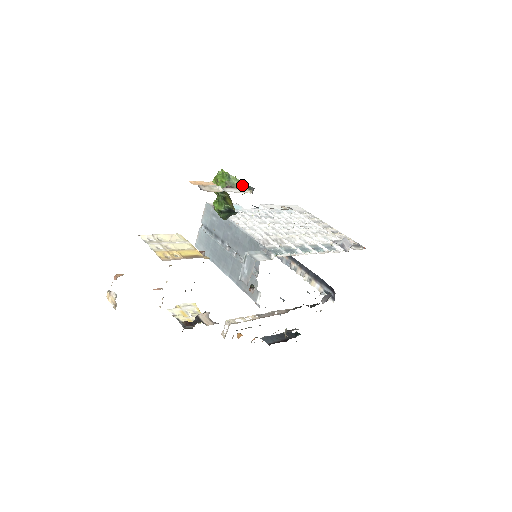
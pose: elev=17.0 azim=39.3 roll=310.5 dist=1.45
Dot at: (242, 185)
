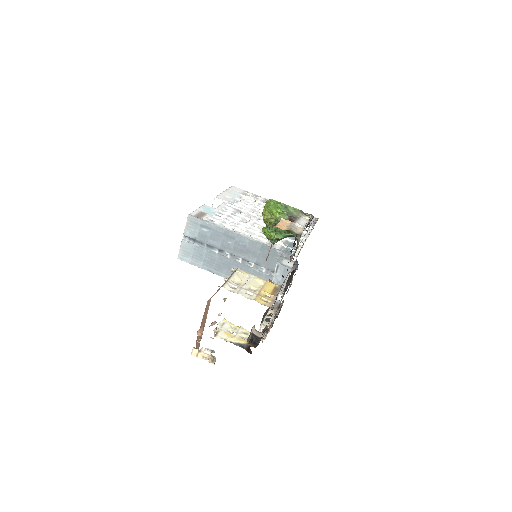
Dot at: (299, 212)
